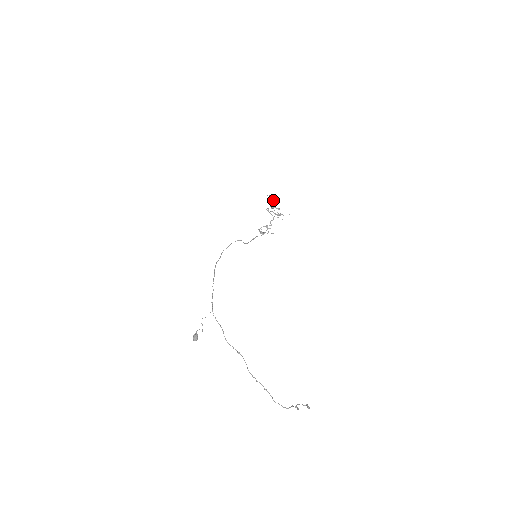
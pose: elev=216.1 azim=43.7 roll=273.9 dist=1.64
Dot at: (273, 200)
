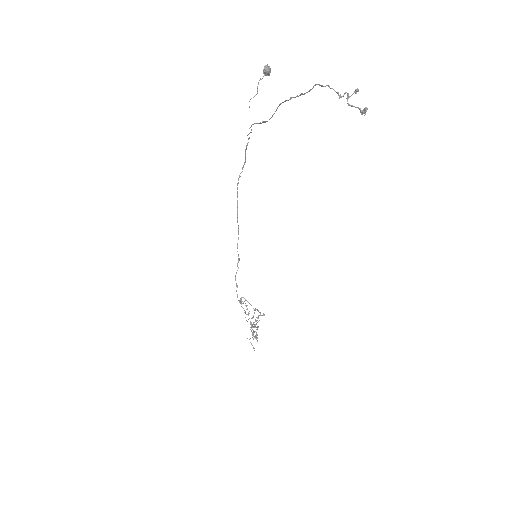
Dot at: (258, 327)
